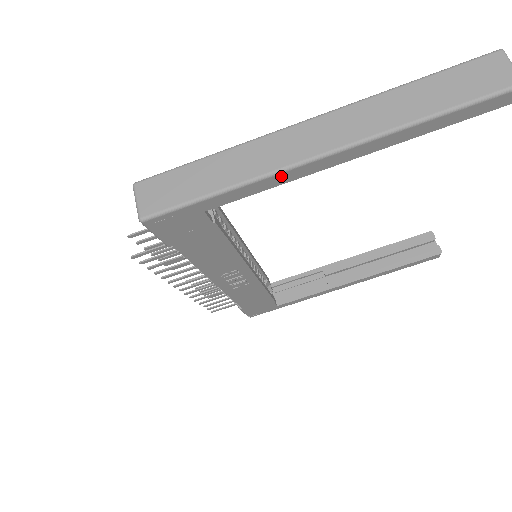
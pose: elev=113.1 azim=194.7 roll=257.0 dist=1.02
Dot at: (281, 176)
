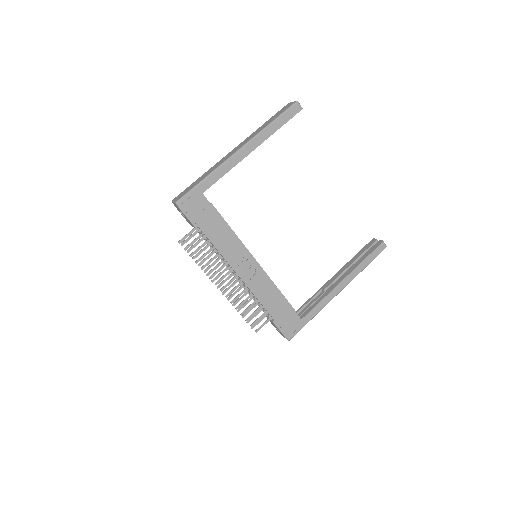
Dot at: (227, 165)
